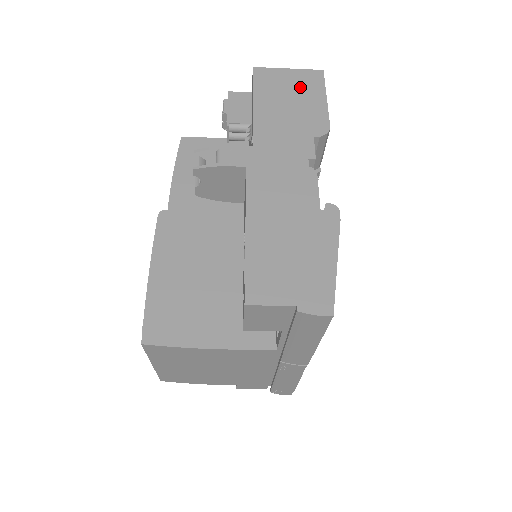
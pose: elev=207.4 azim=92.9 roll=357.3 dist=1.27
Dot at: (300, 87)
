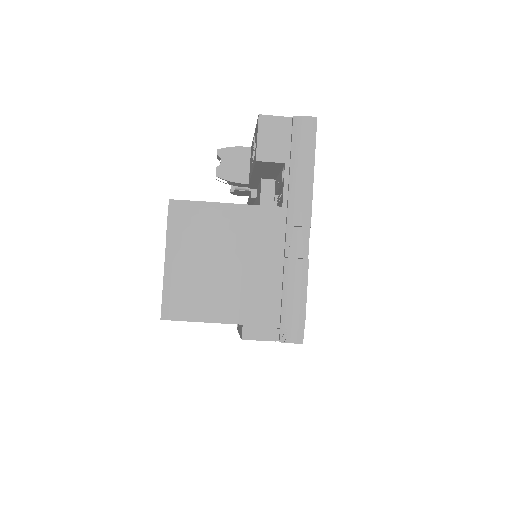
Dot at: occluded
